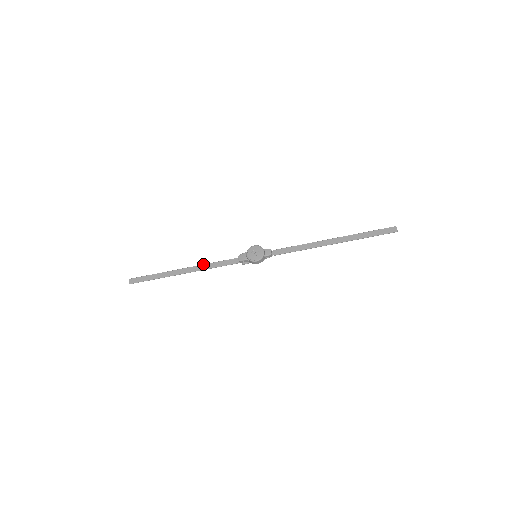
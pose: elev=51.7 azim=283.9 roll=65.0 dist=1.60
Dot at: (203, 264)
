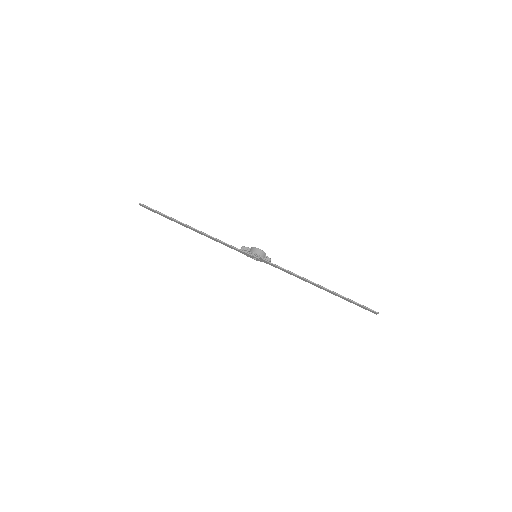
Dot at: (208, 236)
